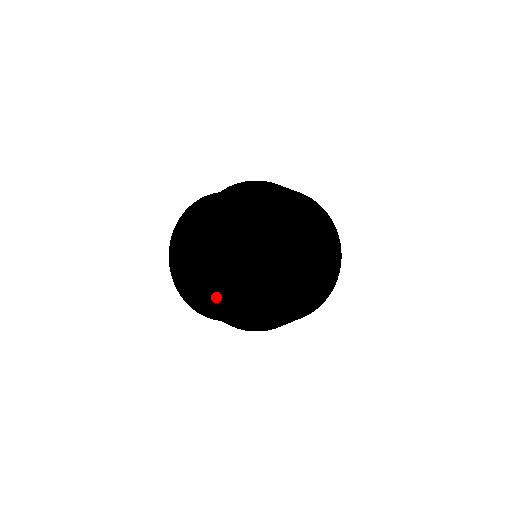
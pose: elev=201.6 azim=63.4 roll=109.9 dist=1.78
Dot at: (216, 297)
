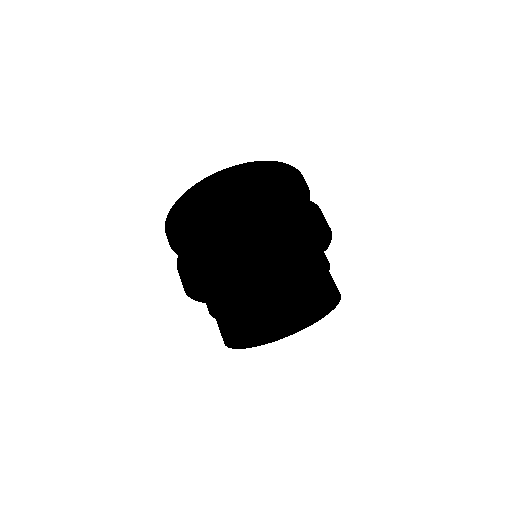
Dot at: occluded
